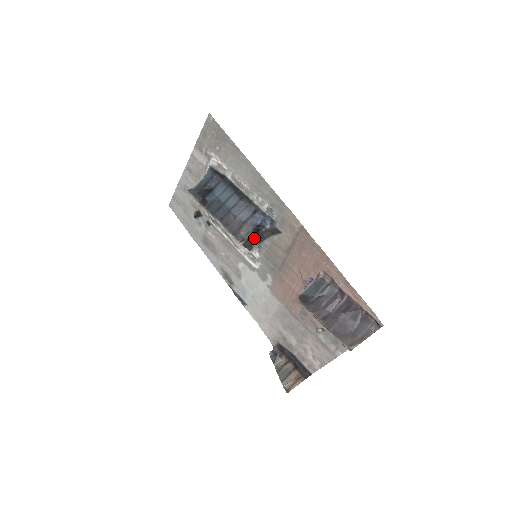
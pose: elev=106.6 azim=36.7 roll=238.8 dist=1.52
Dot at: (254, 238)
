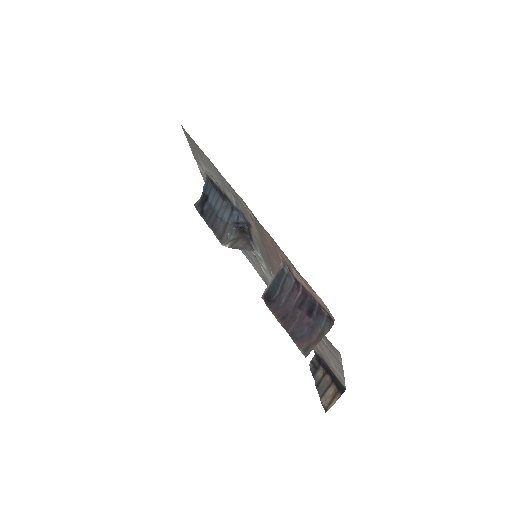
Dot at: (245, 237)
